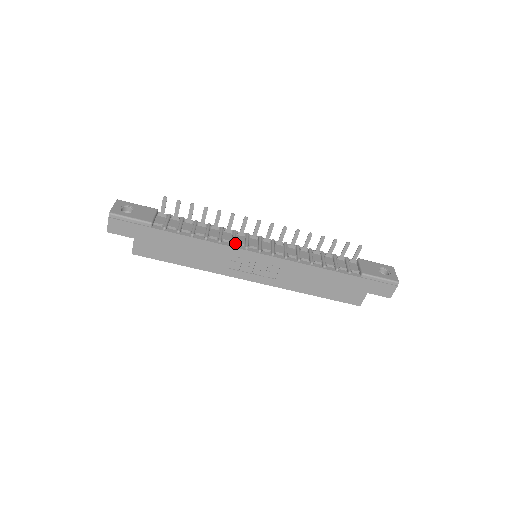
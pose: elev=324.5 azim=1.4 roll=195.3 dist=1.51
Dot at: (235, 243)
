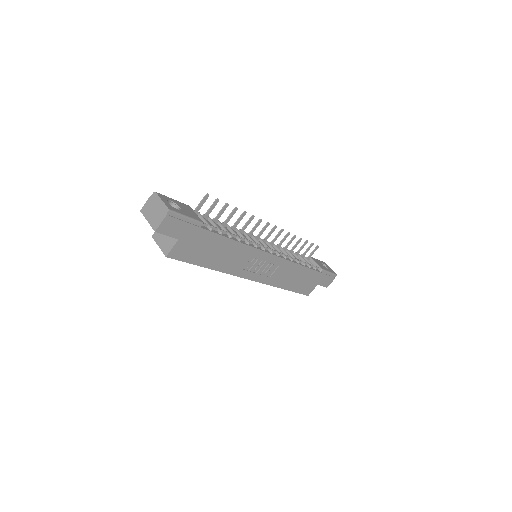
Dot at: (254, 244)
